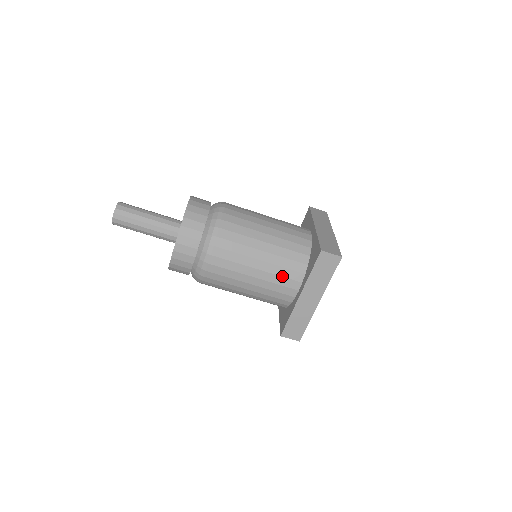
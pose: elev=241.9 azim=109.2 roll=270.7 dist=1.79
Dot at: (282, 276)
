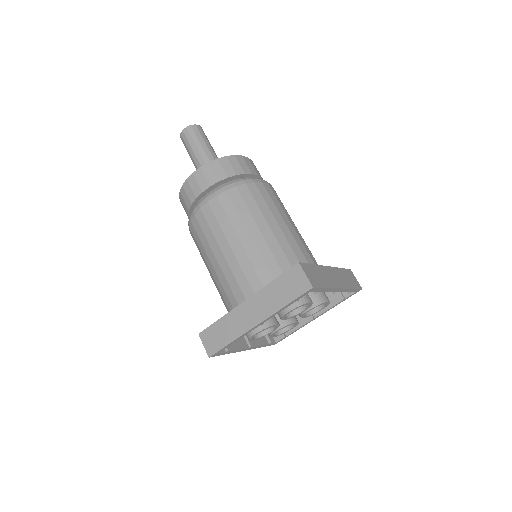
Dot at: (310, 252)
